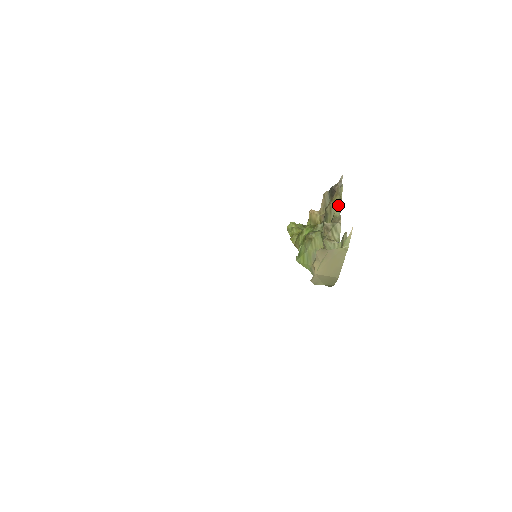
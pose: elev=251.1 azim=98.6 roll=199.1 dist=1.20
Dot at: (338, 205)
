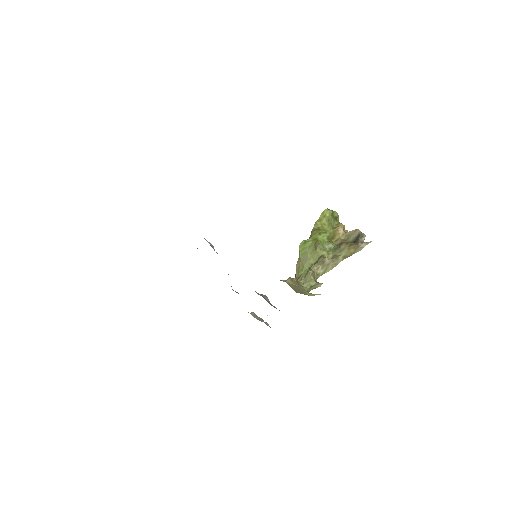
Dot at: (347, 255)
